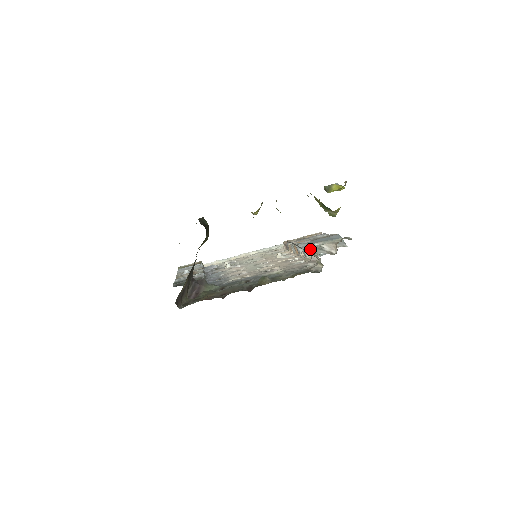
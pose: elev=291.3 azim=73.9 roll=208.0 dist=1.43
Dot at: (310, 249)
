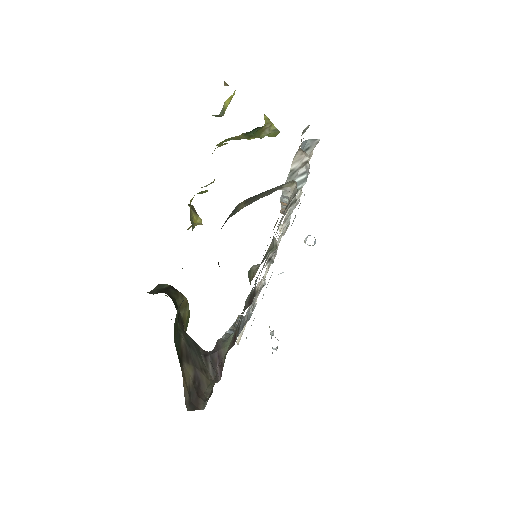
Dot at: occluded
